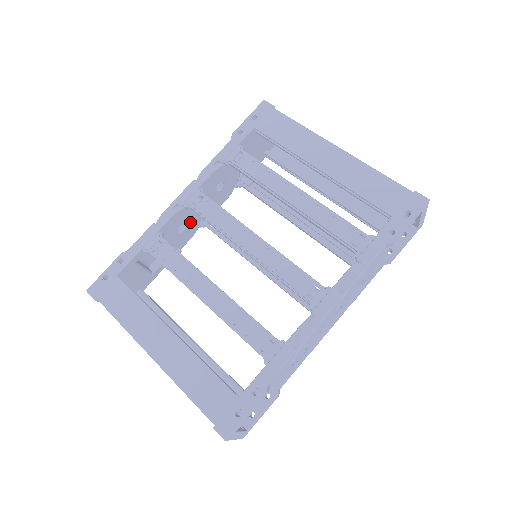
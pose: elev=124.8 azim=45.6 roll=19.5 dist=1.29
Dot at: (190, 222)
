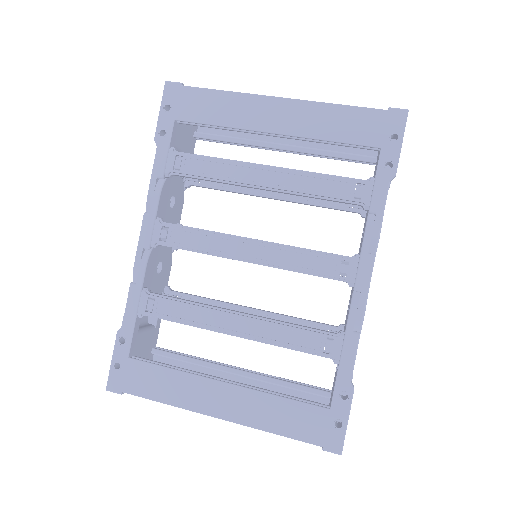
Dot at: (163, 255)
